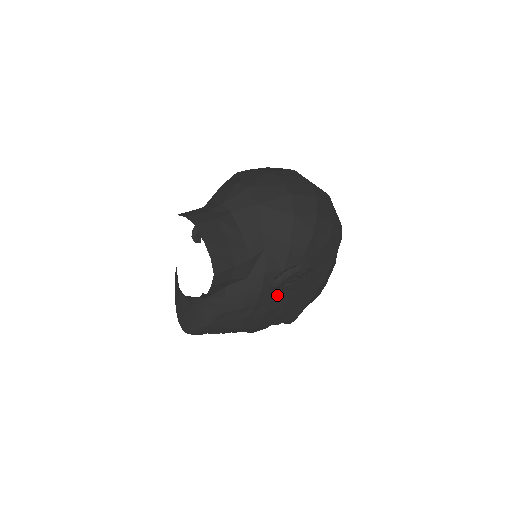
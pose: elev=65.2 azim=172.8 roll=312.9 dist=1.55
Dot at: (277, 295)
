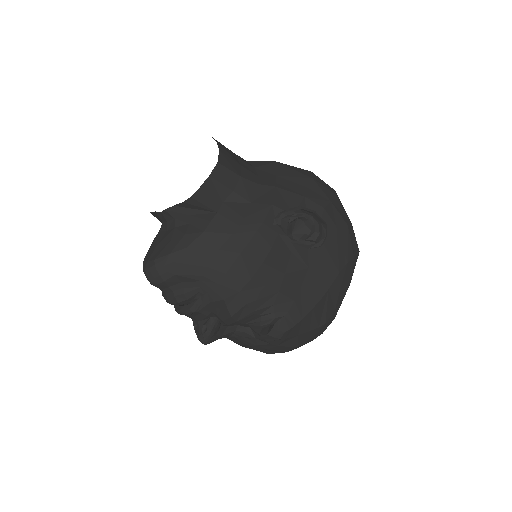
Dot at: (279, 247)
